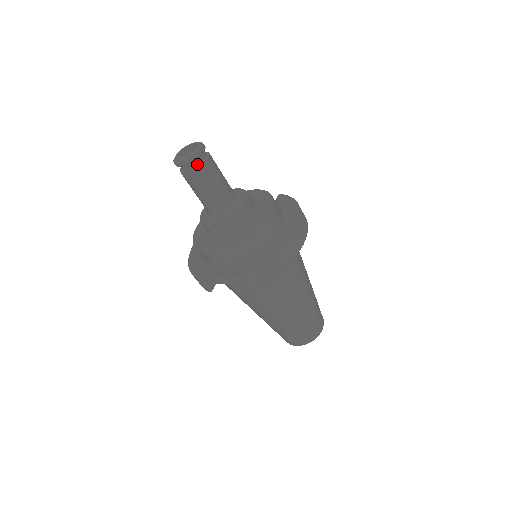
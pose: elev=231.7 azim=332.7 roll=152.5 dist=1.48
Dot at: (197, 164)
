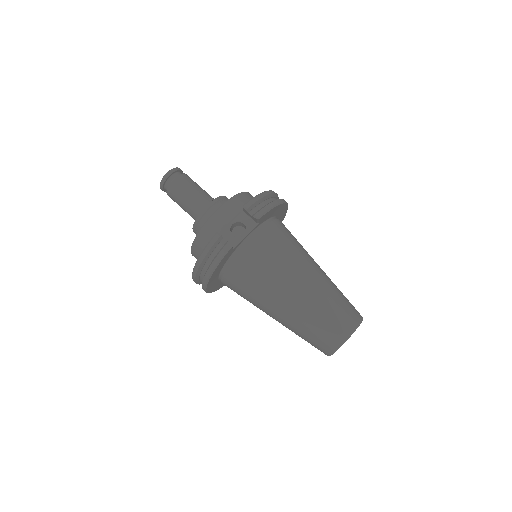
Dot at: (181, 175)
